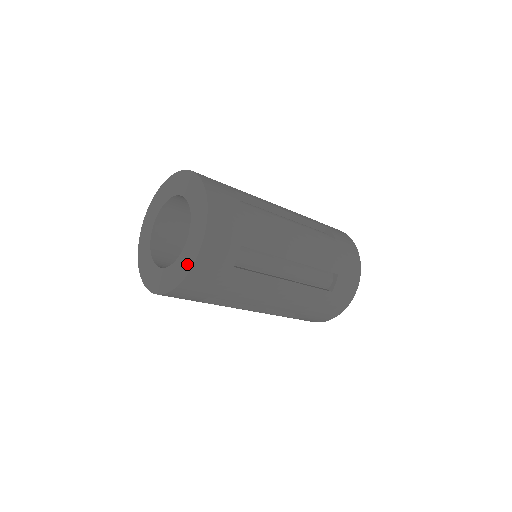
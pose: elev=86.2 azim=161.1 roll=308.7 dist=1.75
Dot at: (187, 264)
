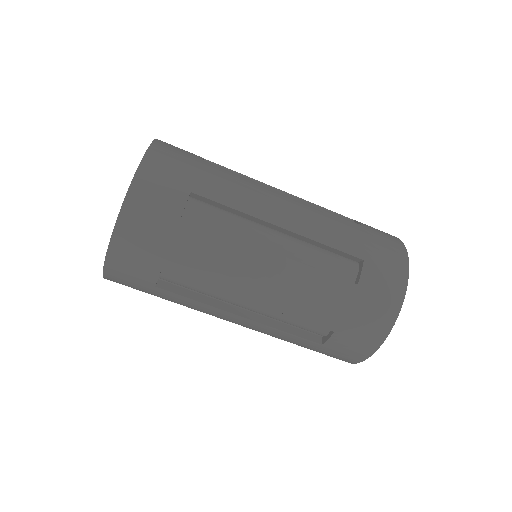
Dot at: occluded
